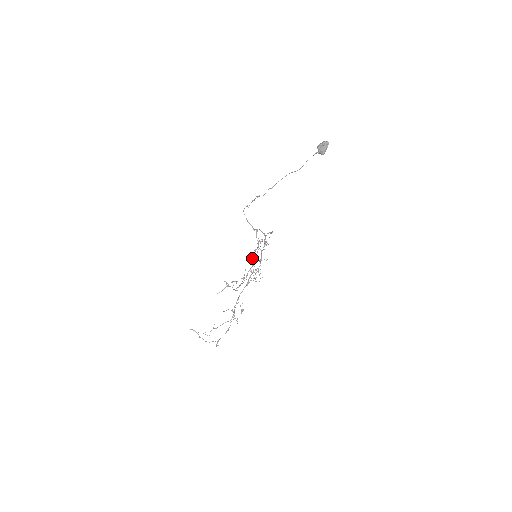
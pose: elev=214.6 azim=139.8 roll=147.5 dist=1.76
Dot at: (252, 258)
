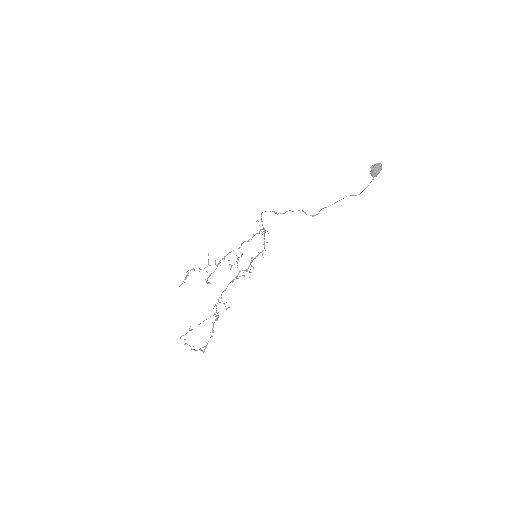
Dot at: occluded
